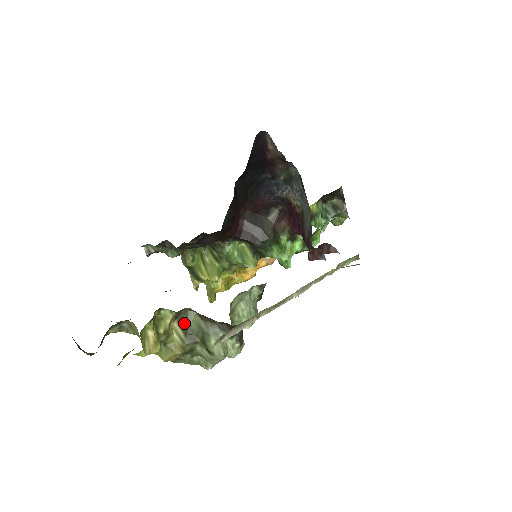
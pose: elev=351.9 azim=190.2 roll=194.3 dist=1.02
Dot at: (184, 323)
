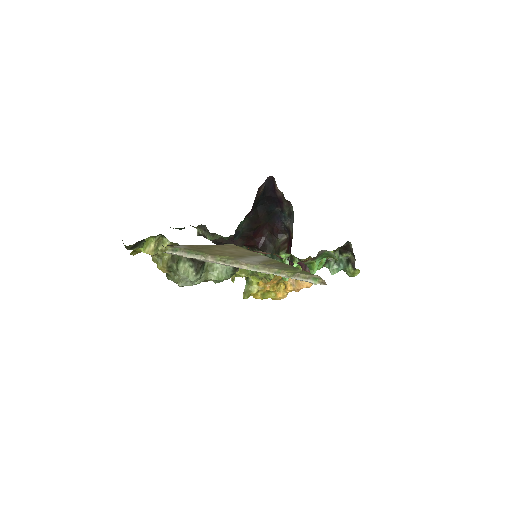
Dot at: occluded
